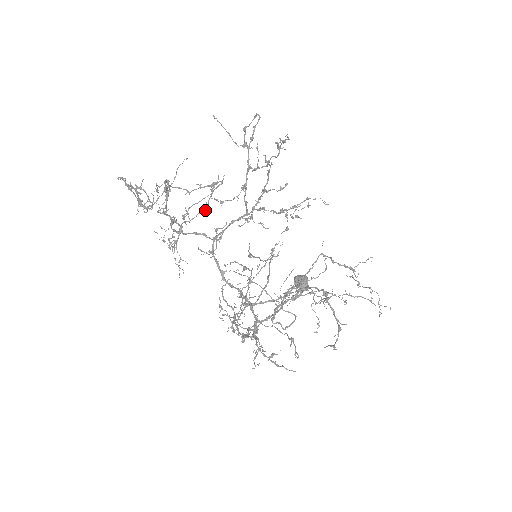
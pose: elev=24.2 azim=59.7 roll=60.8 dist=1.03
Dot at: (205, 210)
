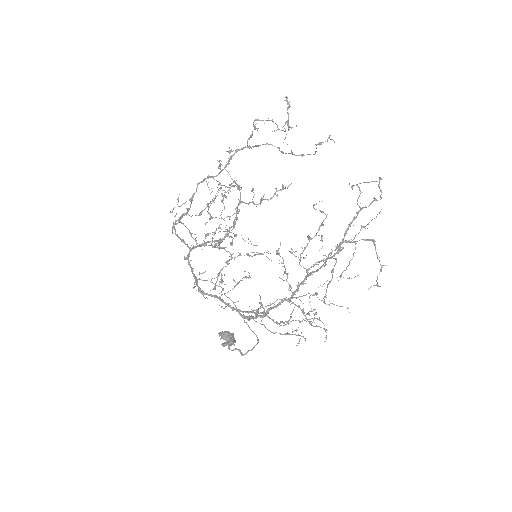
Dot at: (200, 215)
